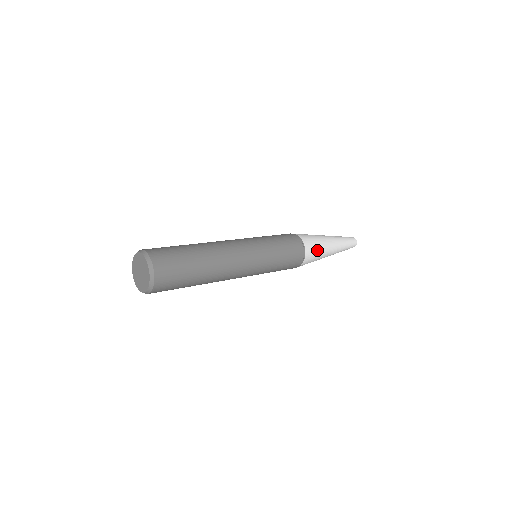
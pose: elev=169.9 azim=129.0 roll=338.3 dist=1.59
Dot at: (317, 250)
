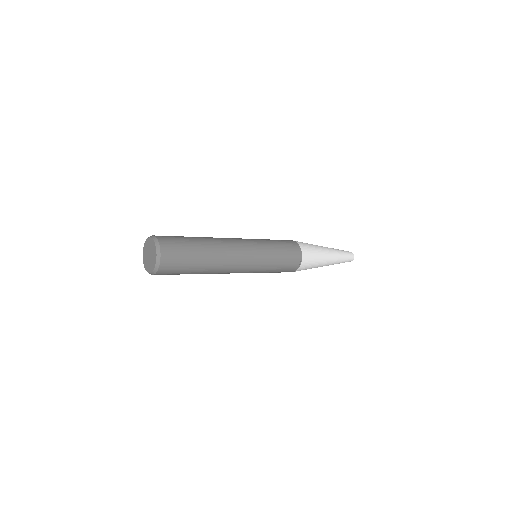
Dot at: (314, 258)
